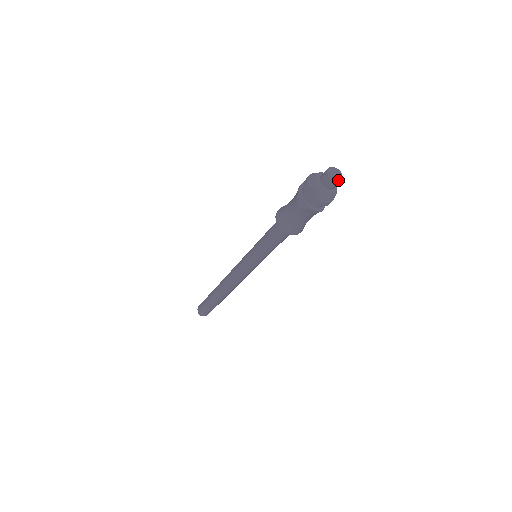
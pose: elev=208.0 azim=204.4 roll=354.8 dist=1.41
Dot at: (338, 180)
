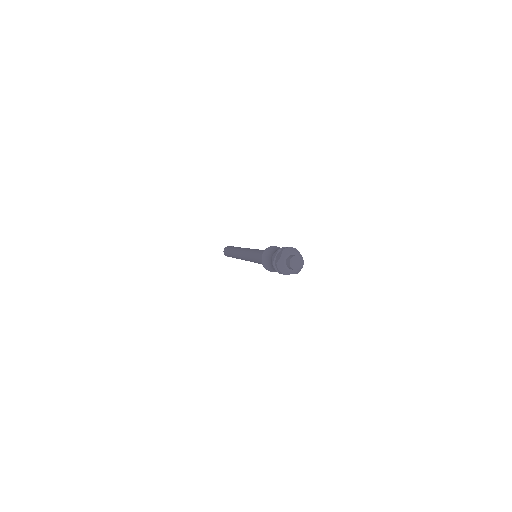
Dot at: (303, 264)
